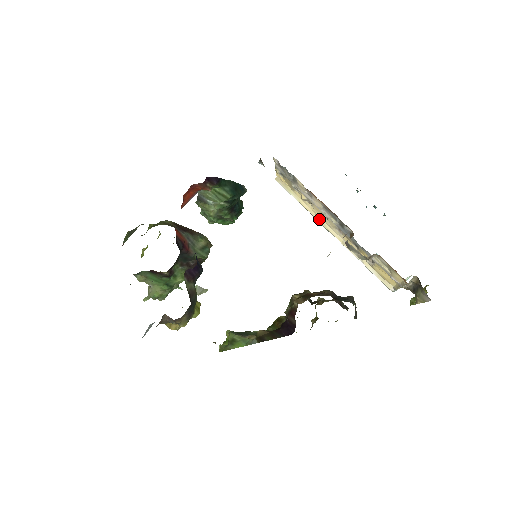
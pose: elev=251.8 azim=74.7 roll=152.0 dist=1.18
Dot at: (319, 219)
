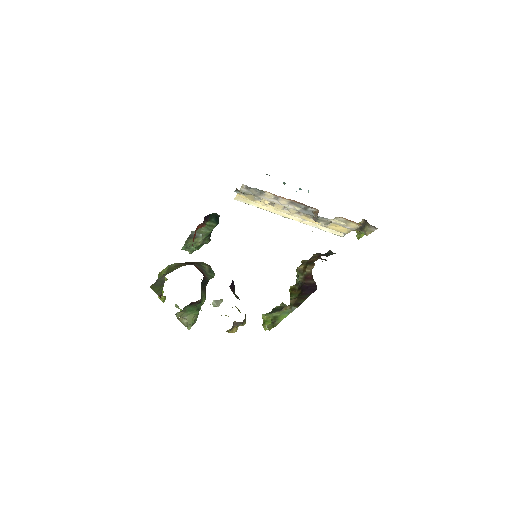
Dot at: (278, 213)
